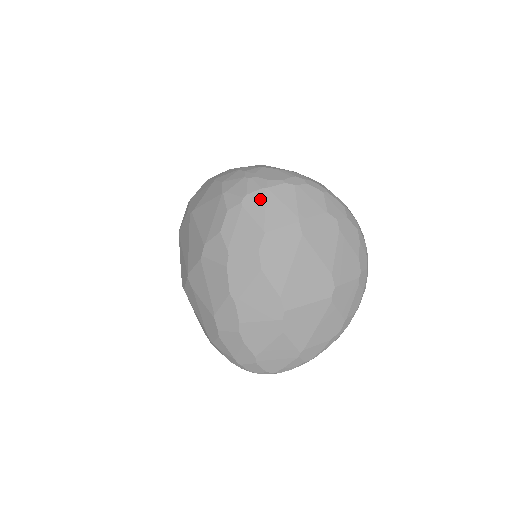
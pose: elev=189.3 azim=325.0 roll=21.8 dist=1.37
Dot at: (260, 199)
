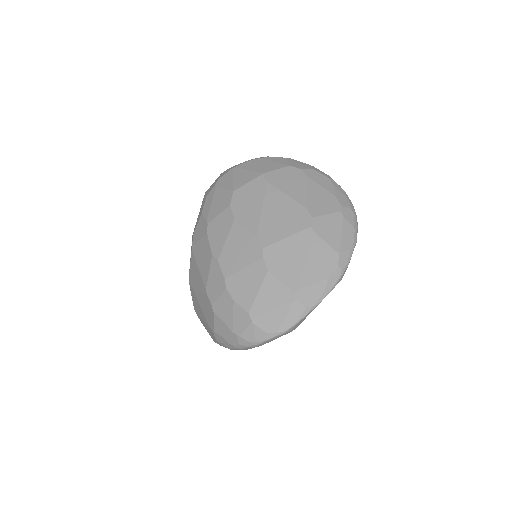
Dot at: (229, 175)
